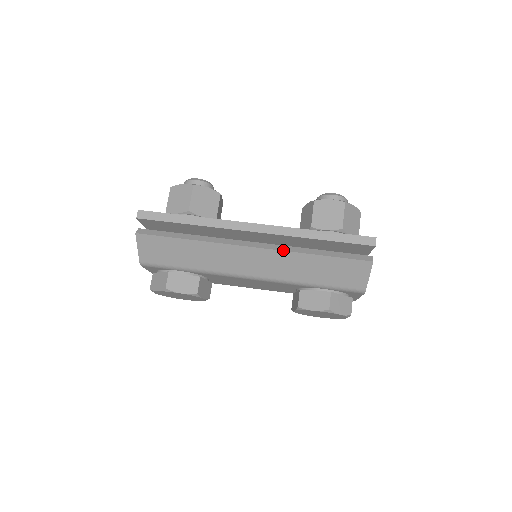
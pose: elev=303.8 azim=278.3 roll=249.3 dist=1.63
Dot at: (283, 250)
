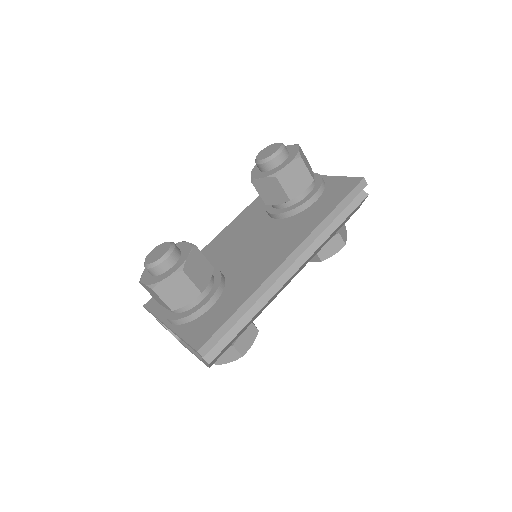
Dot at: (315, 251)
